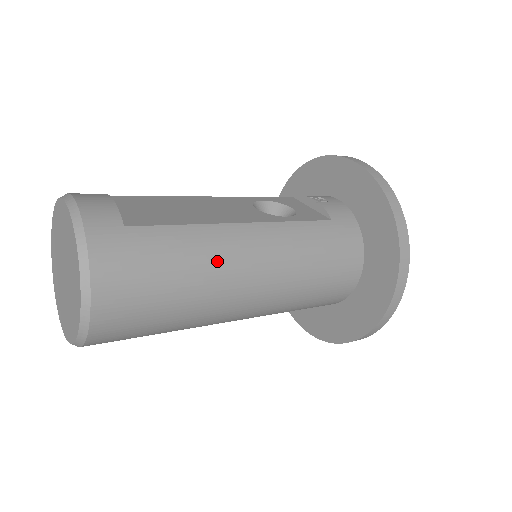
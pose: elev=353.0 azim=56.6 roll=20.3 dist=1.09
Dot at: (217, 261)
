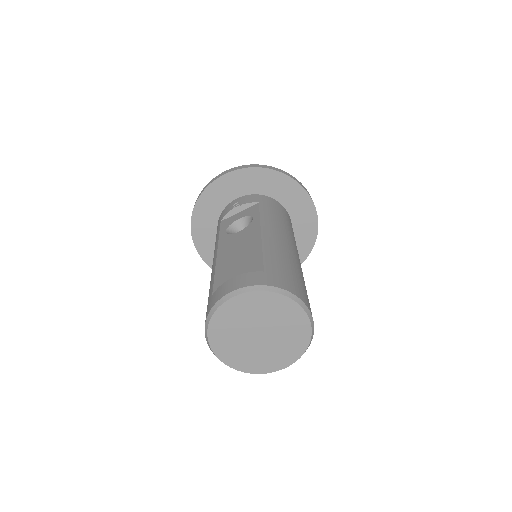
Dot at: (285, 250)
